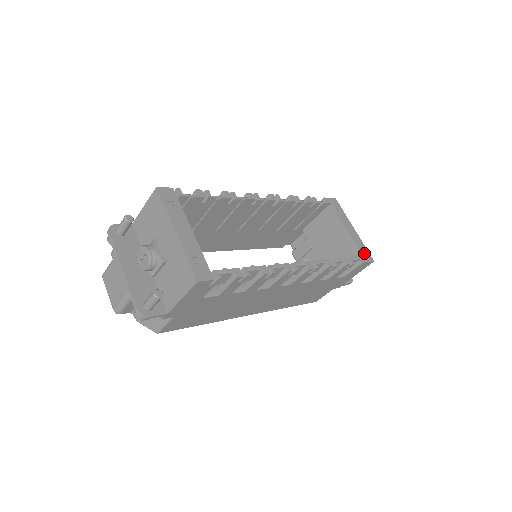
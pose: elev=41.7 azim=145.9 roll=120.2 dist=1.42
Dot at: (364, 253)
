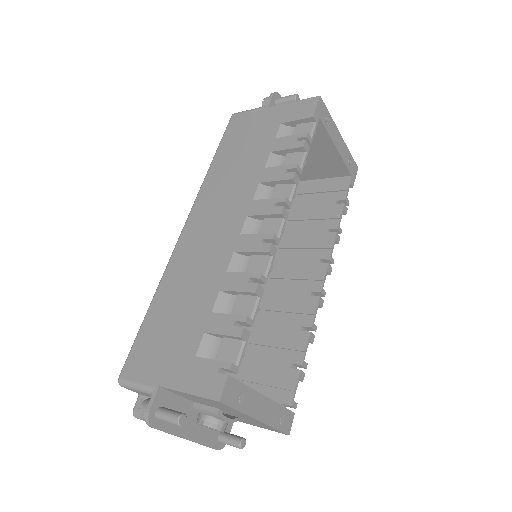
Dot at: (352, 168)
